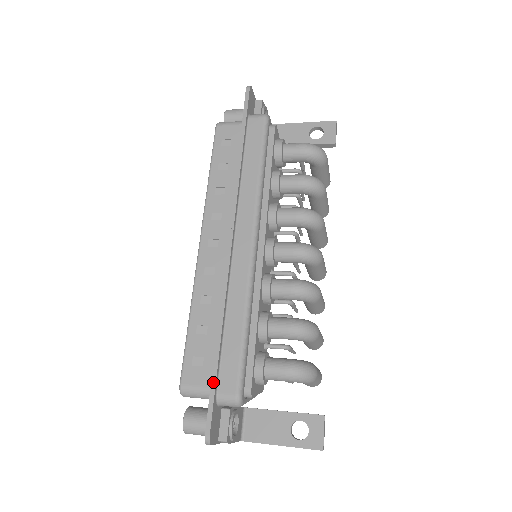
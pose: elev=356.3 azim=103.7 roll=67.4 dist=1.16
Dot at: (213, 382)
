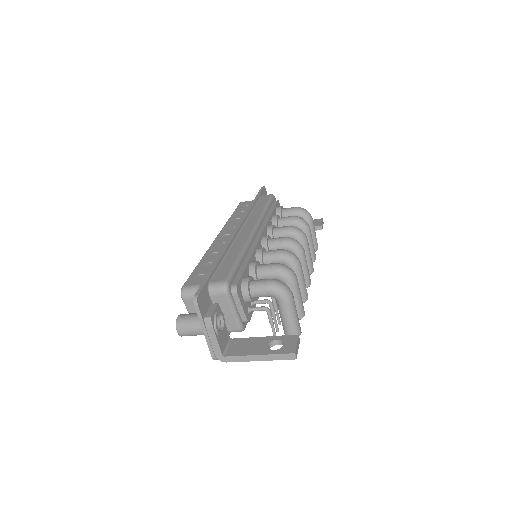
Dot at: (209, 274)
